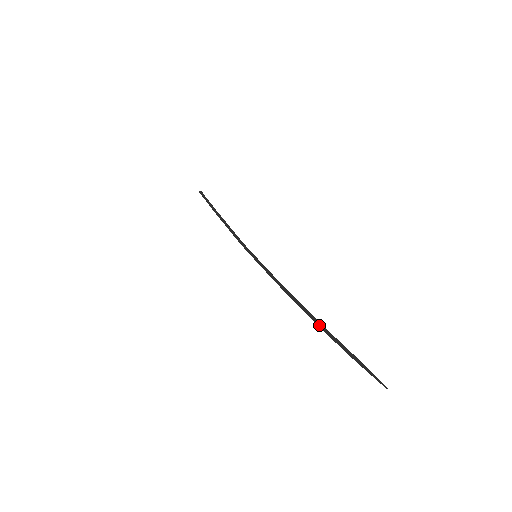
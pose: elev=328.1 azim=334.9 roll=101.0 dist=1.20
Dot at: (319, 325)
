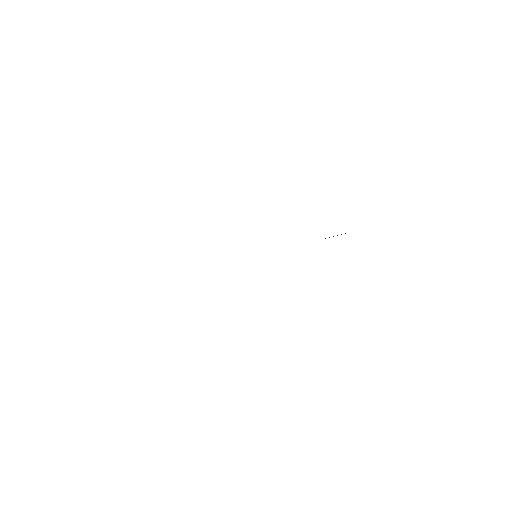
Dot at: occluded
